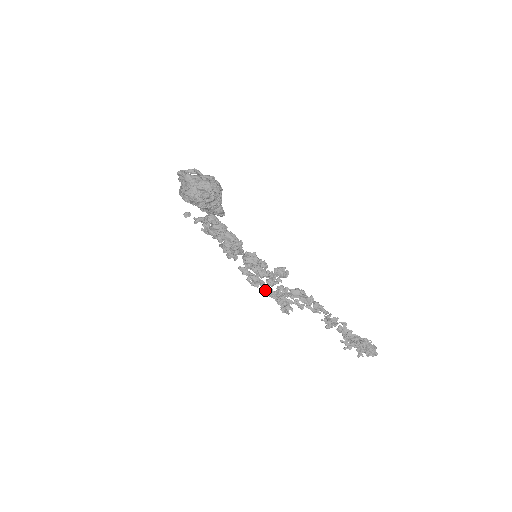
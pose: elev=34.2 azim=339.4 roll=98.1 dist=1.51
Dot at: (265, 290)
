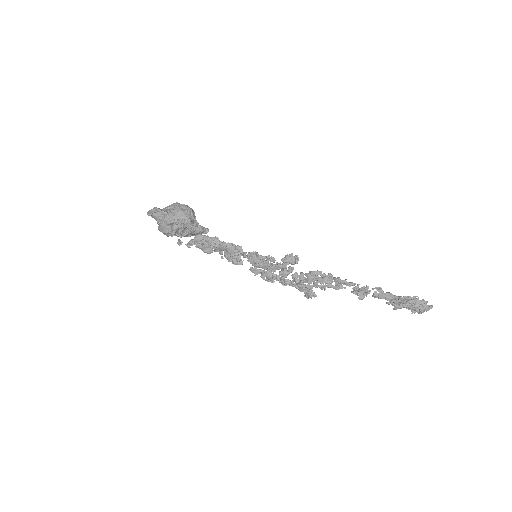
Dot at: (281, 283)
